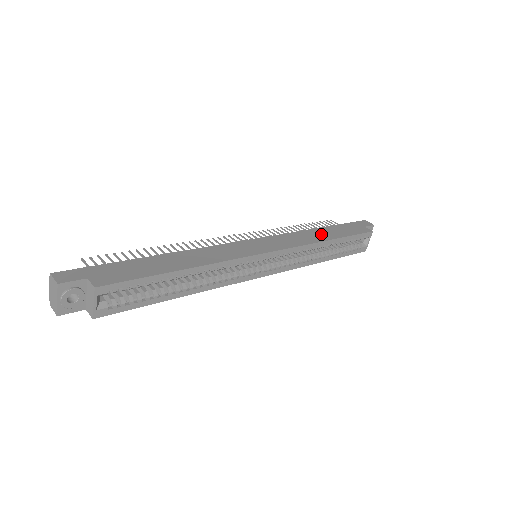
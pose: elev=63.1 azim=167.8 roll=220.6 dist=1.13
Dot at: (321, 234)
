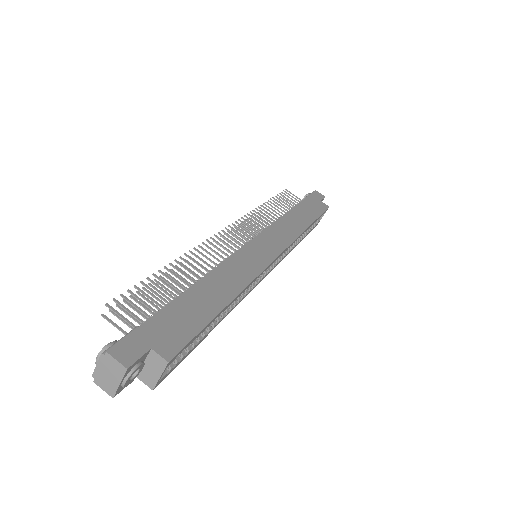
Dot at: (299, 219)
